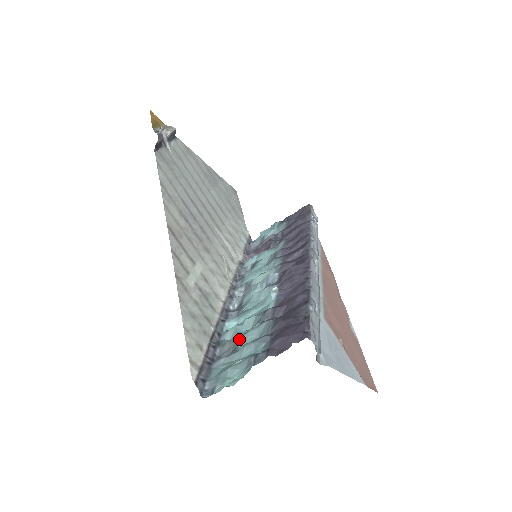
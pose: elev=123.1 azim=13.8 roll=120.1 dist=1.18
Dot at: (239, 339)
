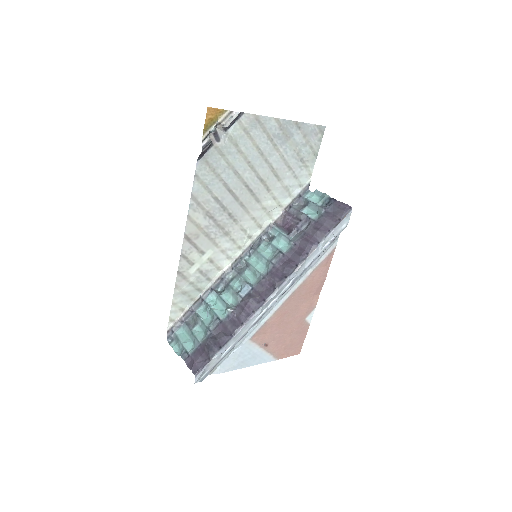
Dot at: (200, 321)
